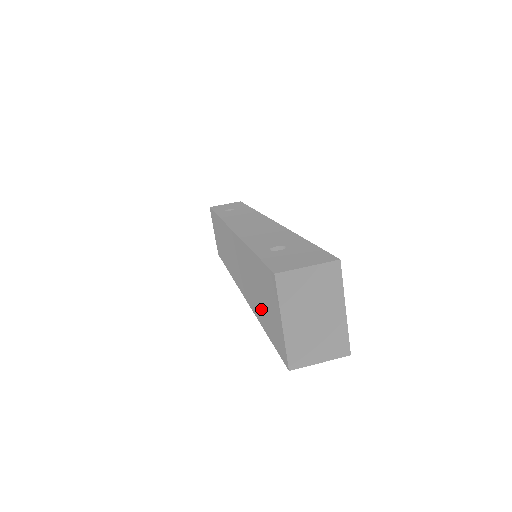
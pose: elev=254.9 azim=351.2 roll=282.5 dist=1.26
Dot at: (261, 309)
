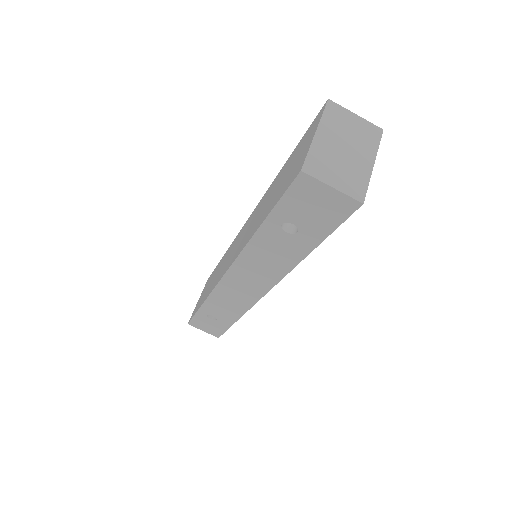
Dot at: (270, 202)
